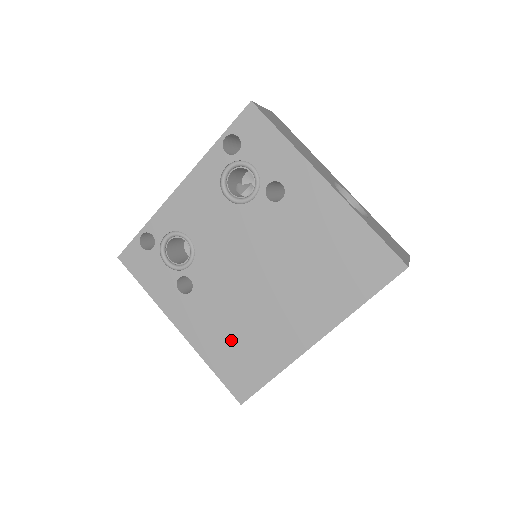
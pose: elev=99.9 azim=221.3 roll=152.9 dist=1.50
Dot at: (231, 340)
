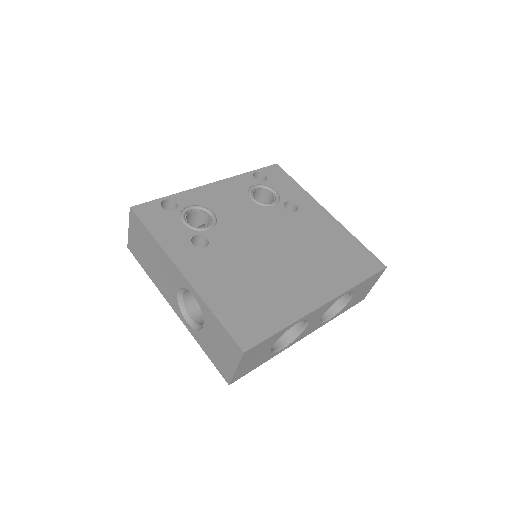
Dot at: (241, 291)
